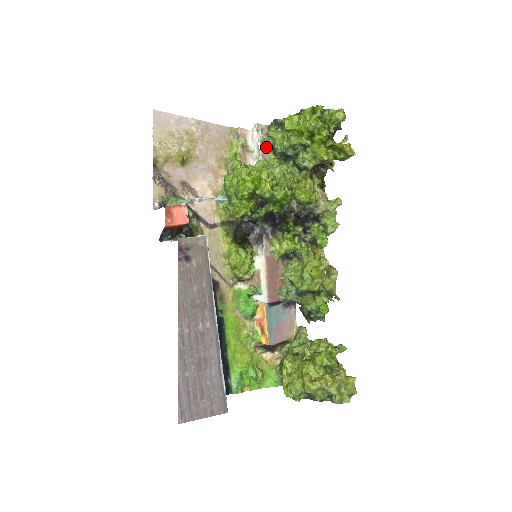
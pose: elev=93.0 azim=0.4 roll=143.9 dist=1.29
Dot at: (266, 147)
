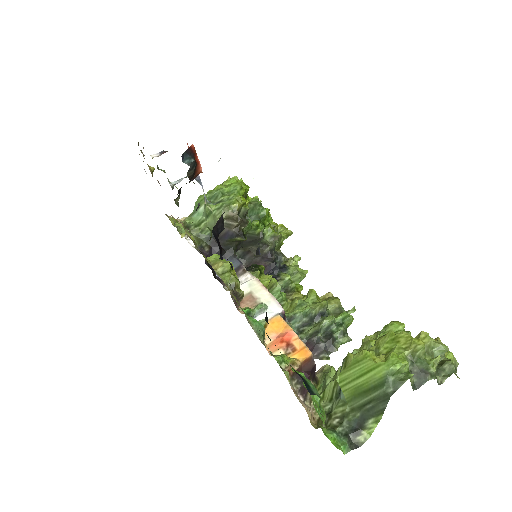
Dot at: occluded
